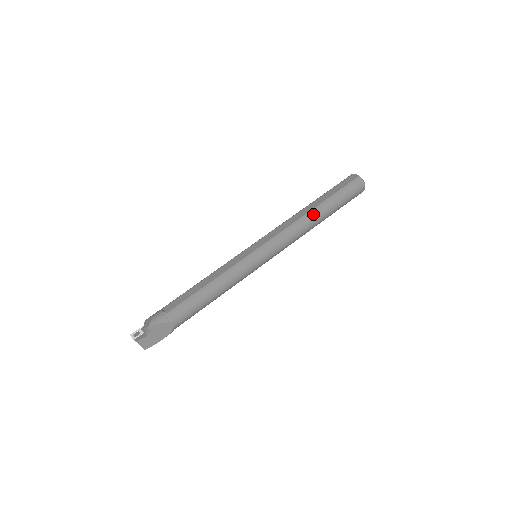
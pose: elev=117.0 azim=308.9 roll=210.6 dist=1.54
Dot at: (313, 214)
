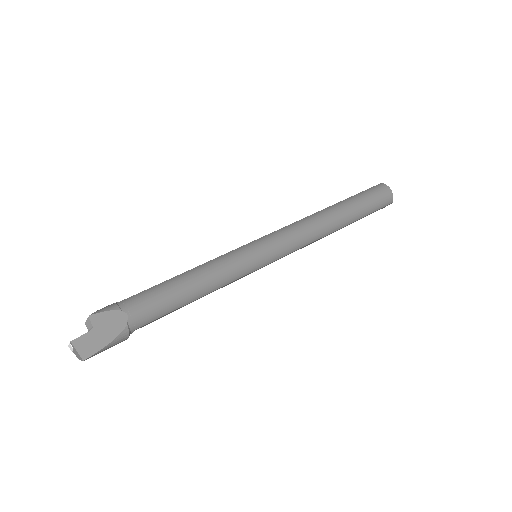
Dot at: (327, 211)
